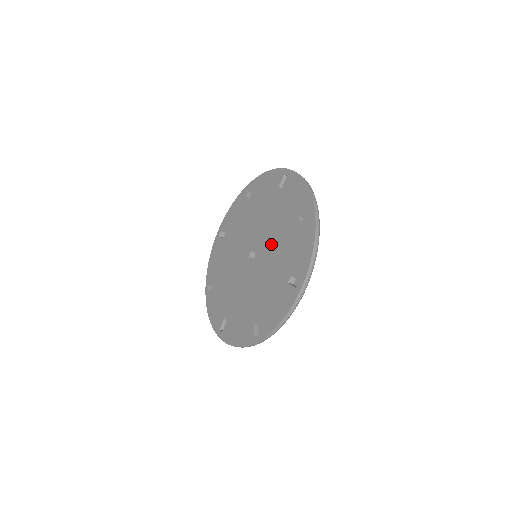
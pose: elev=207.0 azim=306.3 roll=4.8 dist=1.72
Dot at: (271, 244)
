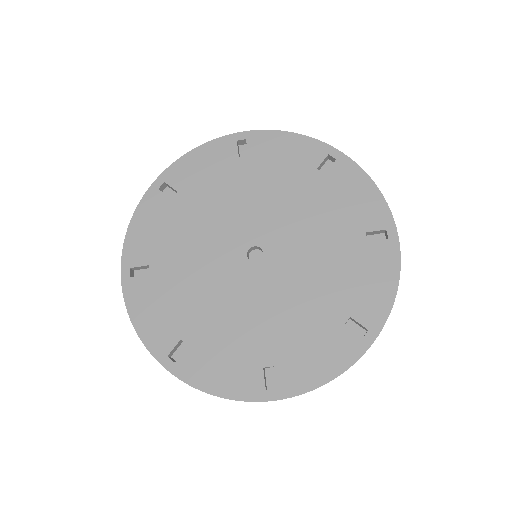
Dot at: (303, 253)
